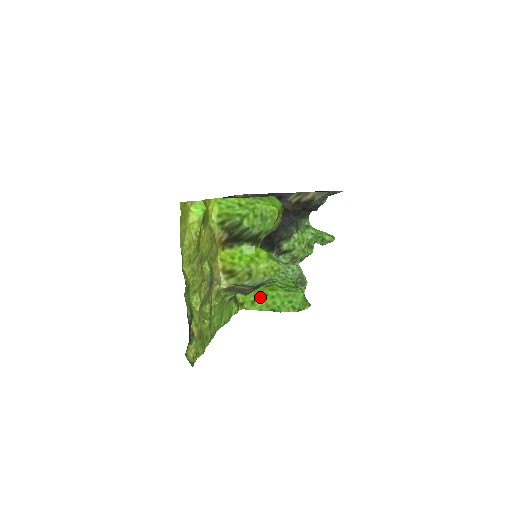
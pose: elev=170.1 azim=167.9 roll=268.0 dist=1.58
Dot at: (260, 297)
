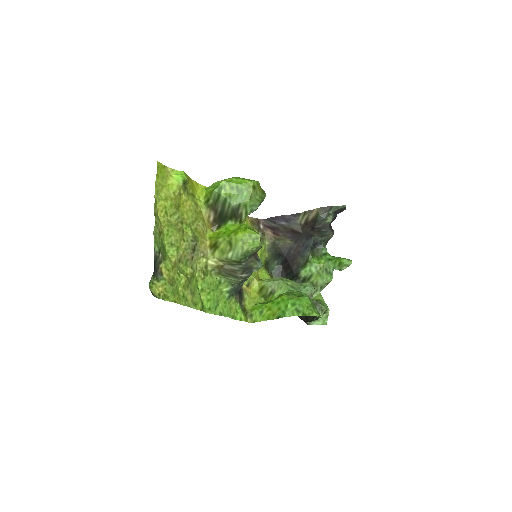
Dot at: (268, 306)
